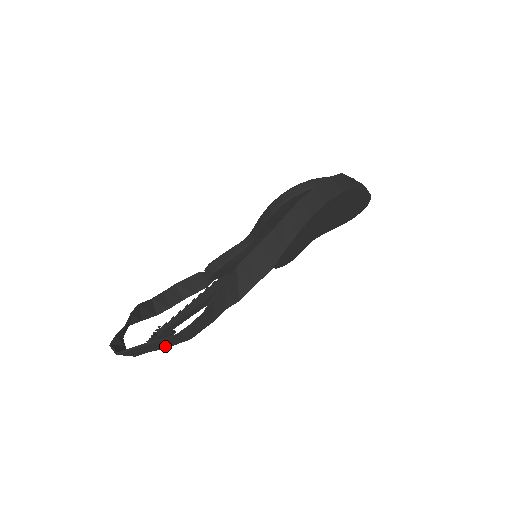
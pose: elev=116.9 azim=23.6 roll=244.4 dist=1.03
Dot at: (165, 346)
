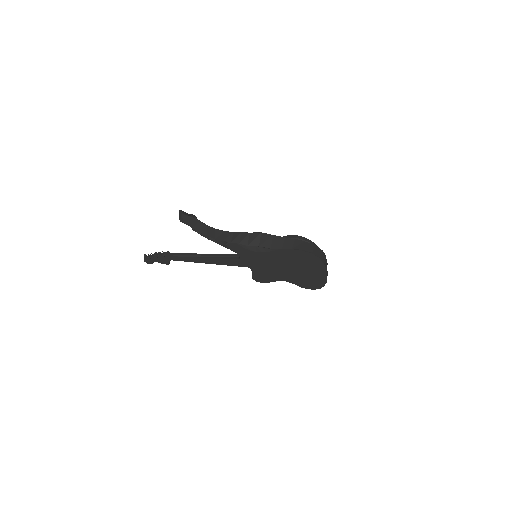
Dot at: (203, 231)
